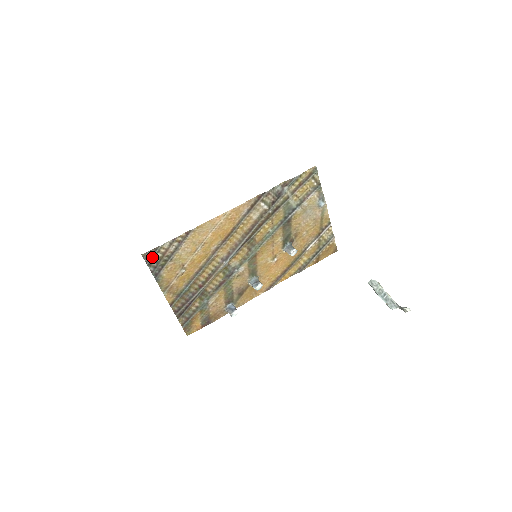
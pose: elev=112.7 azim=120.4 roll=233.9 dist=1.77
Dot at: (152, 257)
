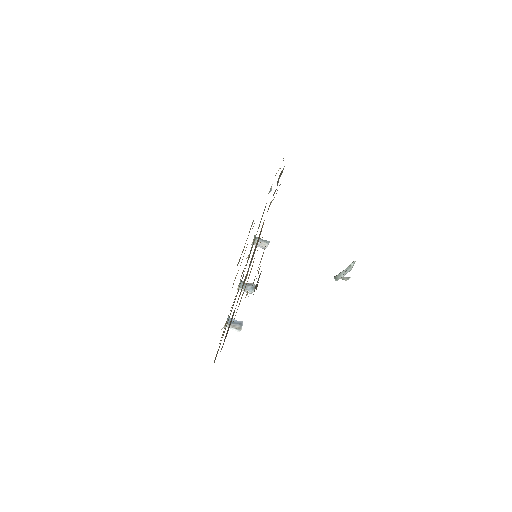
Dot at: occluded
